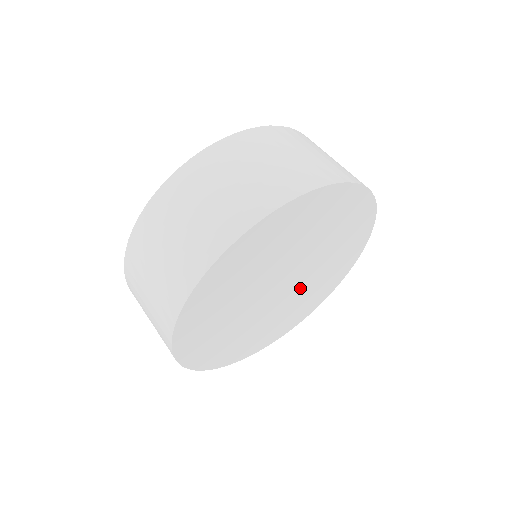
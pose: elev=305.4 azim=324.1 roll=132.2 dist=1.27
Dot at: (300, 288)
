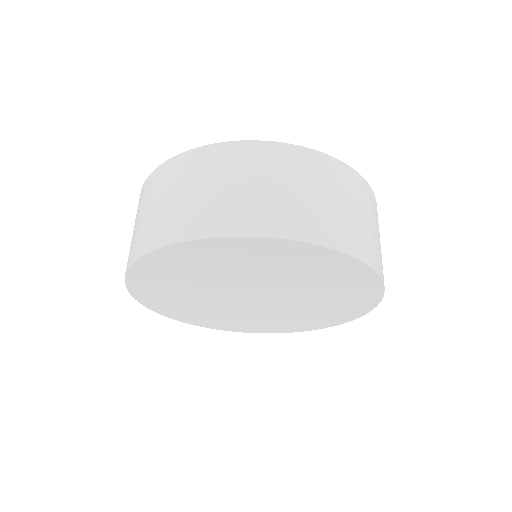
Dot at: (278, 308)
